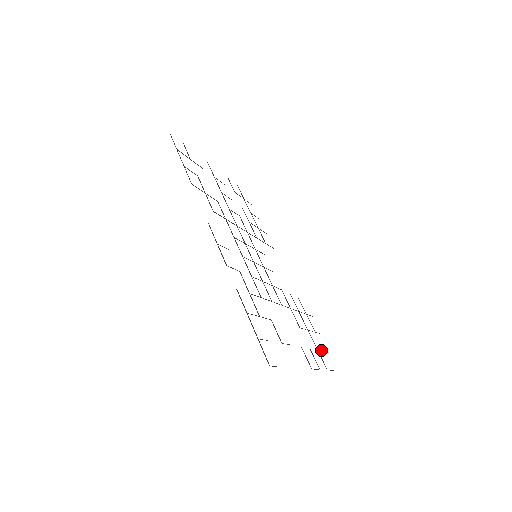
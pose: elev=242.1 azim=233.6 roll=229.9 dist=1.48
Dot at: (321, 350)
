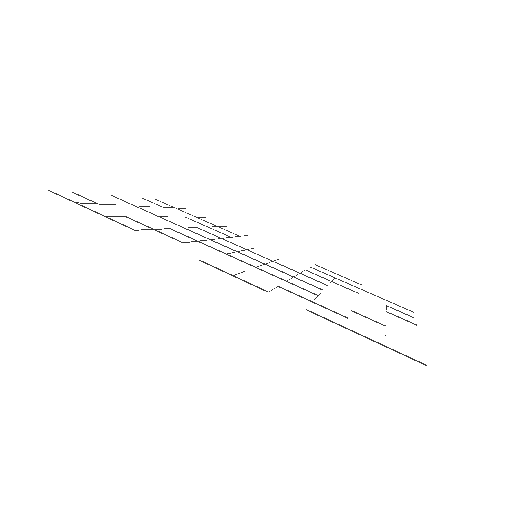
Dot at: occluded
